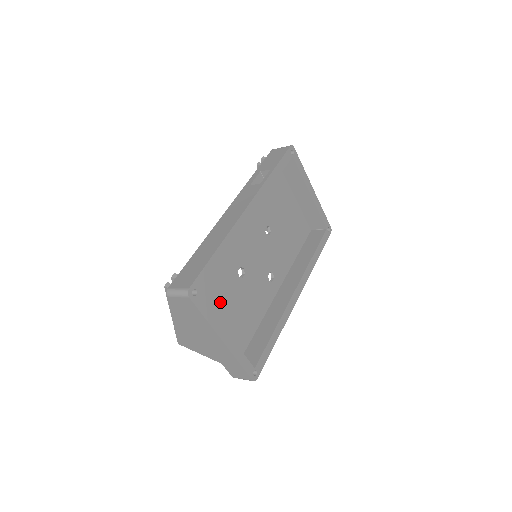
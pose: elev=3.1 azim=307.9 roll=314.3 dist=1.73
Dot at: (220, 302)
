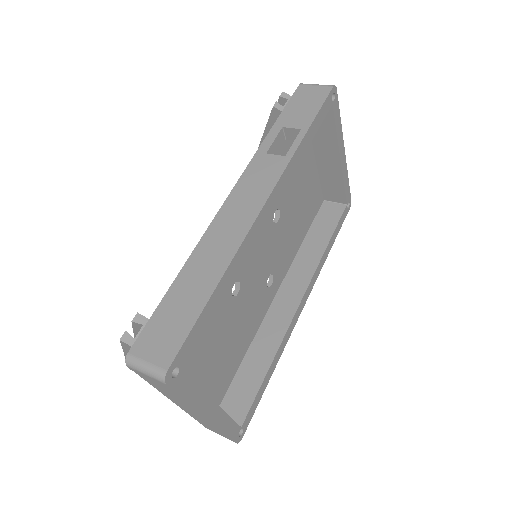
Dot at: (203, 343)
